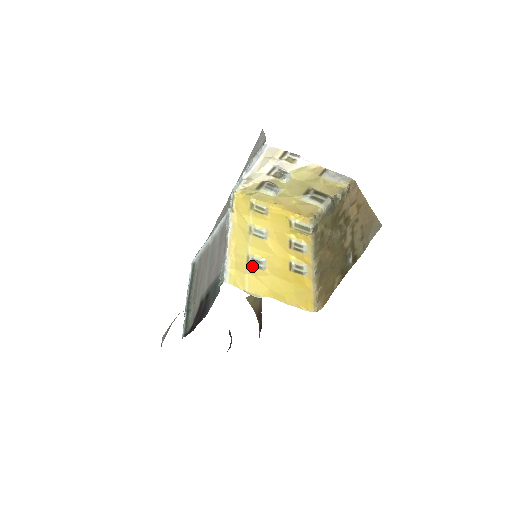
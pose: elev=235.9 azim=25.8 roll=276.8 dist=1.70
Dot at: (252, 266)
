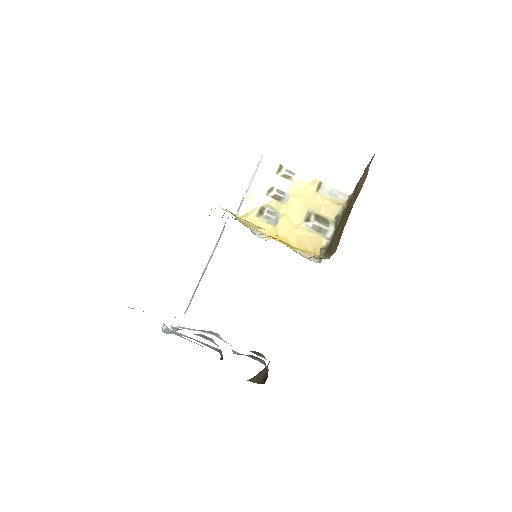
Dot at: occluded
